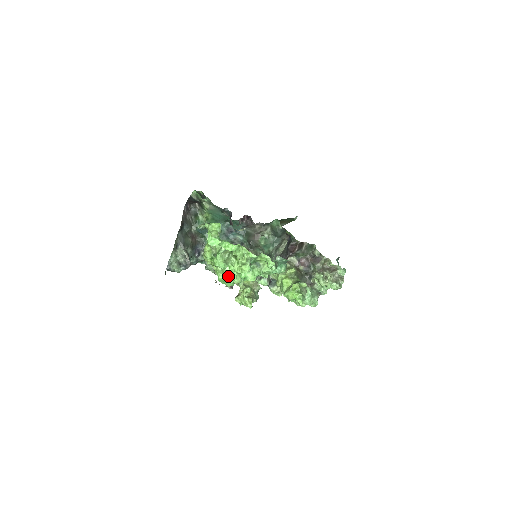
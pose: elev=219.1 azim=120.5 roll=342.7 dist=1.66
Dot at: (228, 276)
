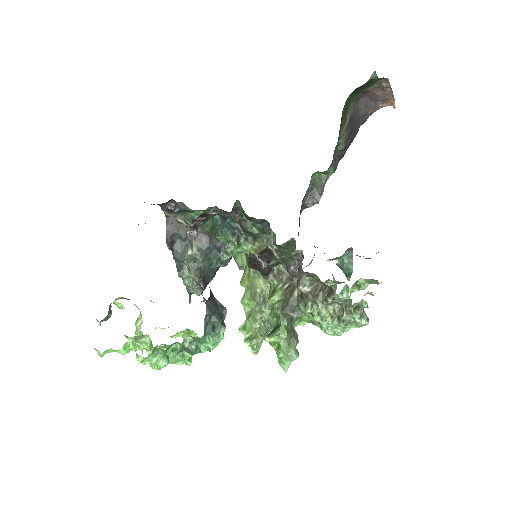
Dot at: (194, 334)
